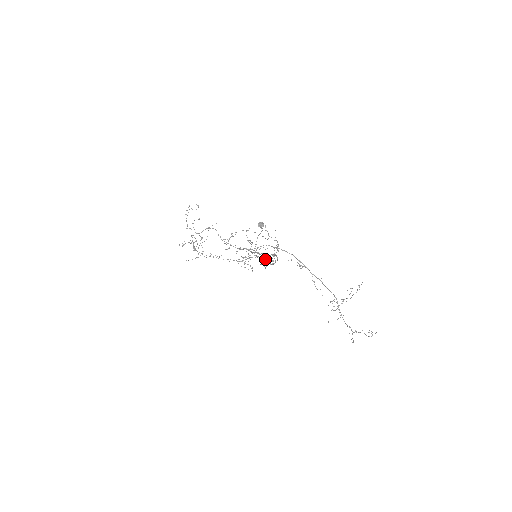
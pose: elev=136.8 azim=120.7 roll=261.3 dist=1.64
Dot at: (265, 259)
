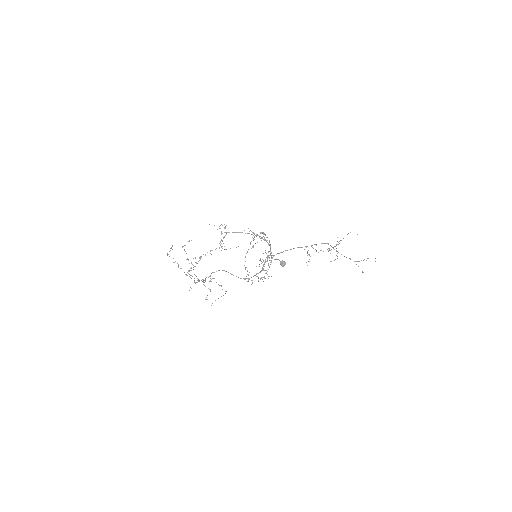
Dot at: occluded
